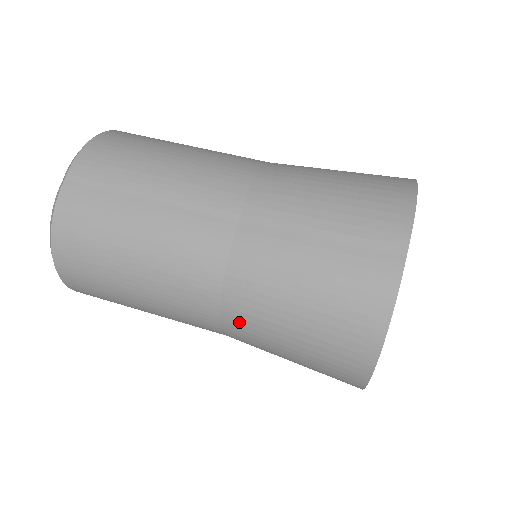
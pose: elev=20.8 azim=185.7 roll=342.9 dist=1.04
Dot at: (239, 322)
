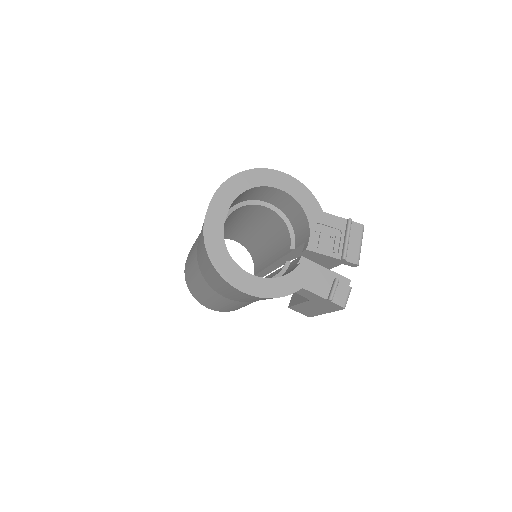
Dot at: (209, 282)
